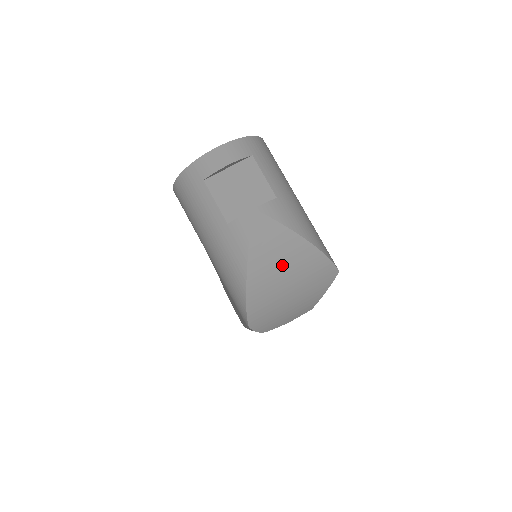
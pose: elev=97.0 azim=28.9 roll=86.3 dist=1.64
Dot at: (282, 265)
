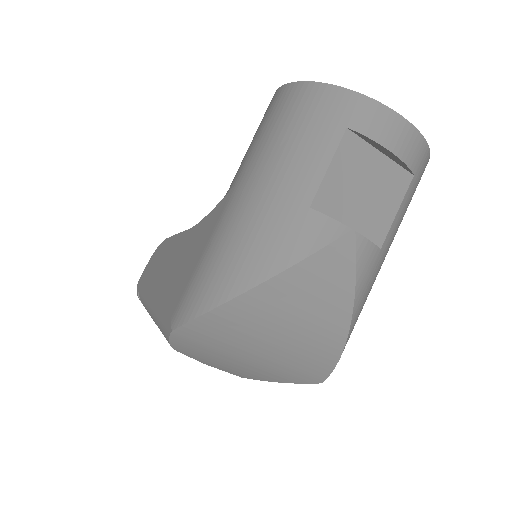
Dot at: (297, 321)
